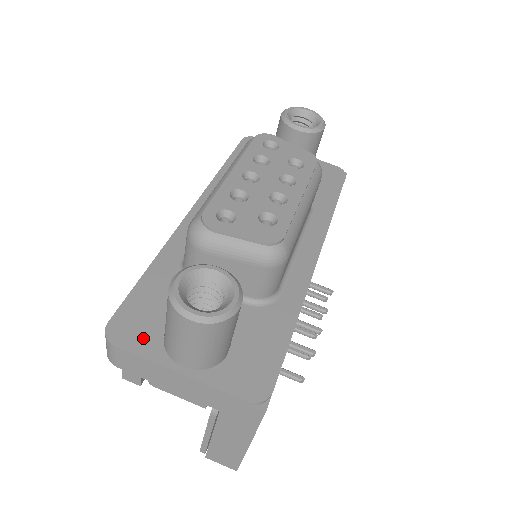
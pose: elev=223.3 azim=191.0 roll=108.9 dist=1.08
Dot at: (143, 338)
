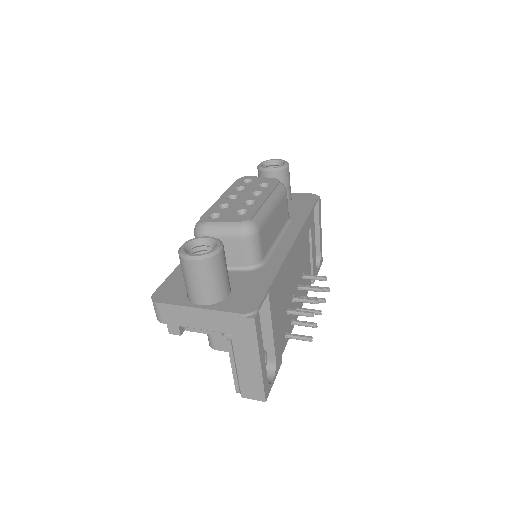
Dot at: (175, 297)
